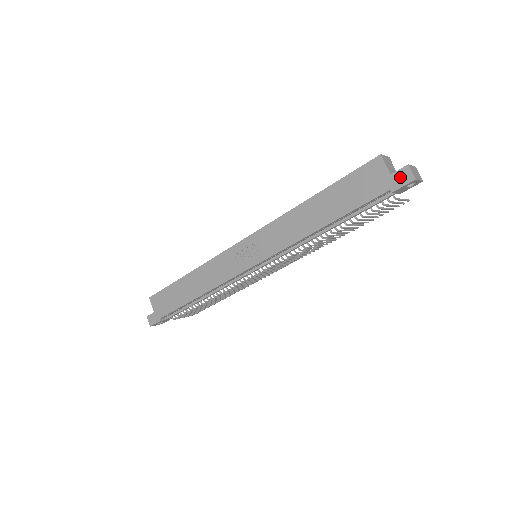
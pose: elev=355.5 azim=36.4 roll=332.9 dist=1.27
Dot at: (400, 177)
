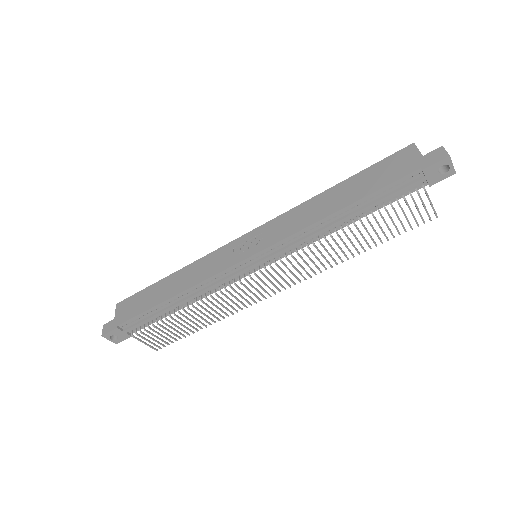
Dot at: (433, 156)
